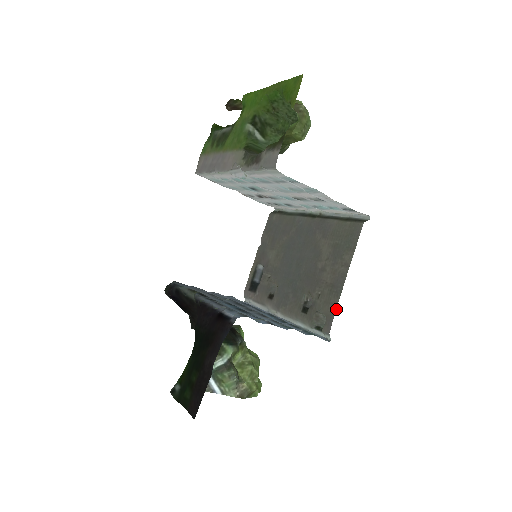
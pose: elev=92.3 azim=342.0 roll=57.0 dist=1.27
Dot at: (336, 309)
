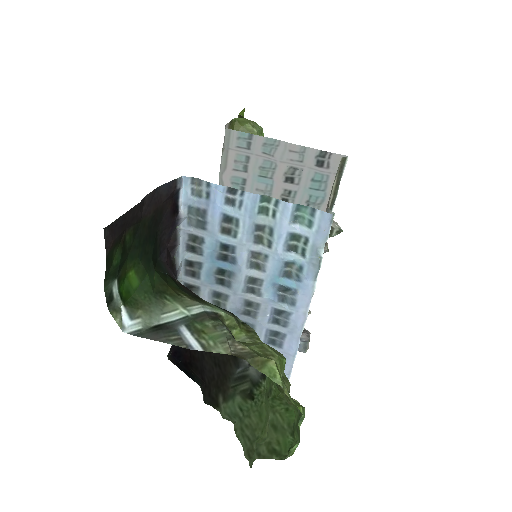
Dot at: (330, 195)
